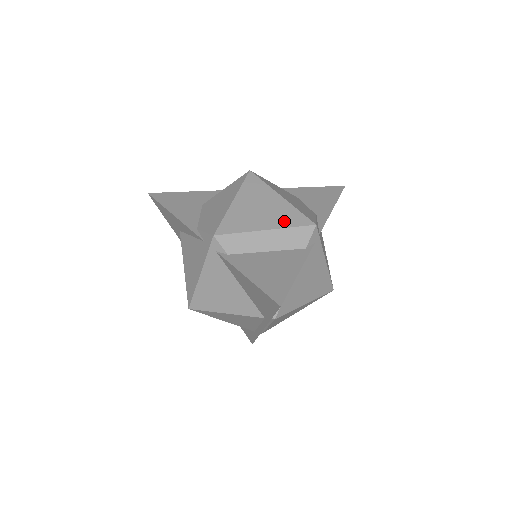
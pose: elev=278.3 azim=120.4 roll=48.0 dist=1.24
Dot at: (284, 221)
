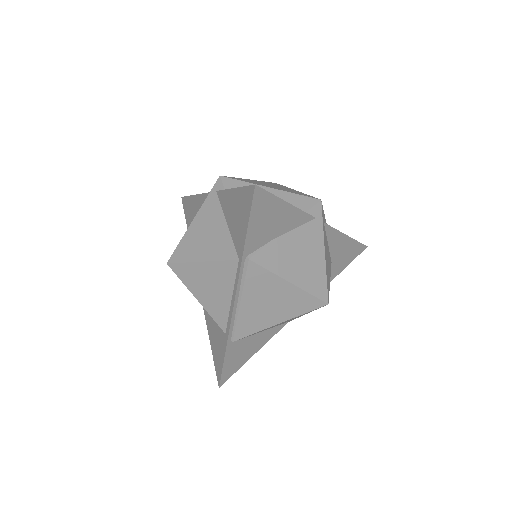
Dot at: (291, 191)
